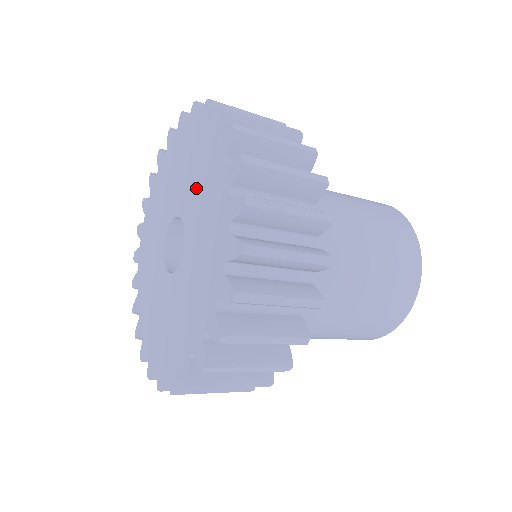
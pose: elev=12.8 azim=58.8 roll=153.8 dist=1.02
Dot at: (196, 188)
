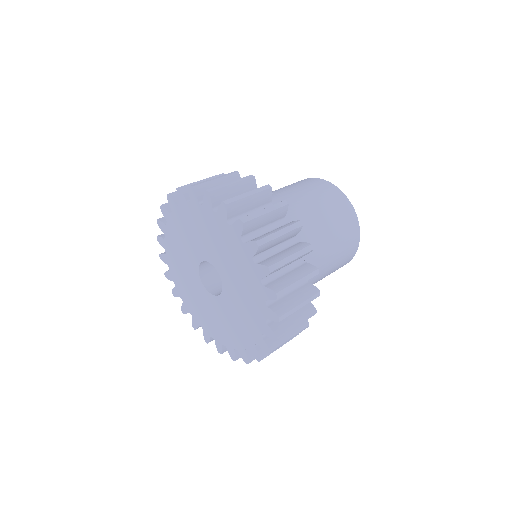
Dot at: (211, 242)
